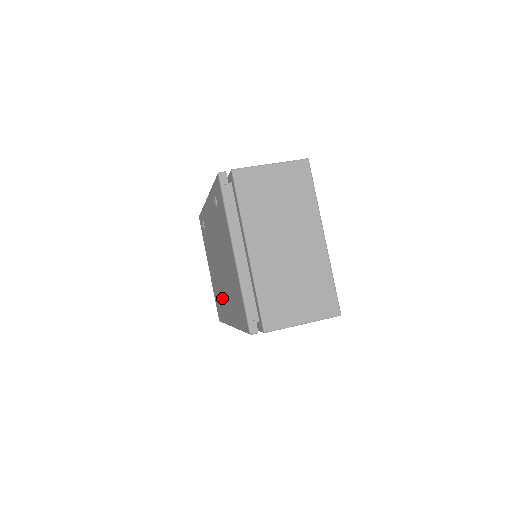
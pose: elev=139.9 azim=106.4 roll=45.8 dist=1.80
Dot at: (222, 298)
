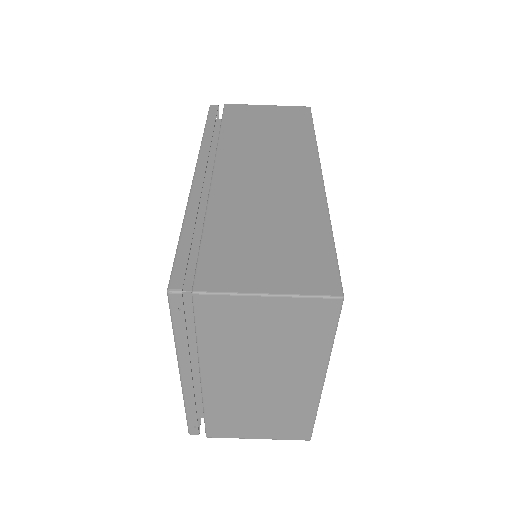
Dot at: occluded
